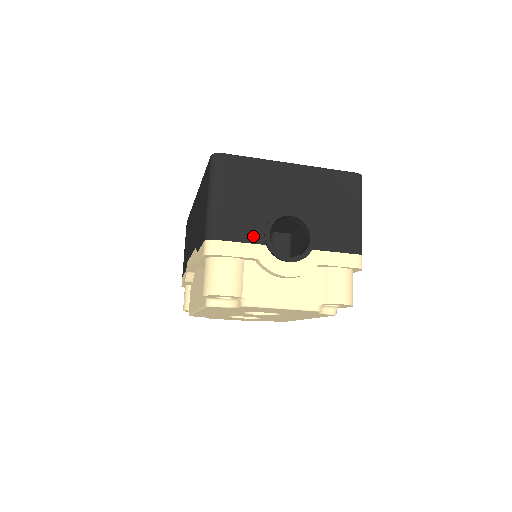
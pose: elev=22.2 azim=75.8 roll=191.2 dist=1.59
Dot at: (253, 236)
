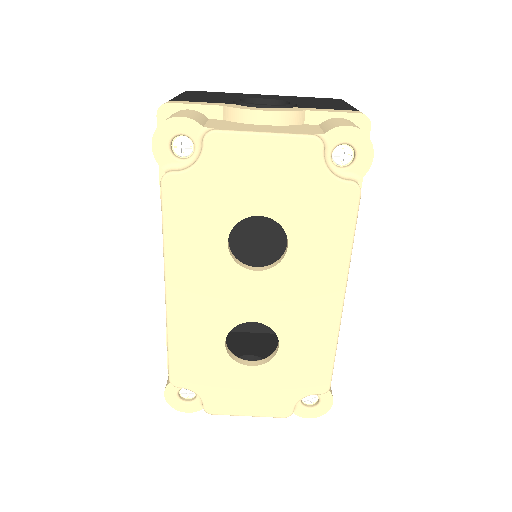
Dot at: (219, 102)
